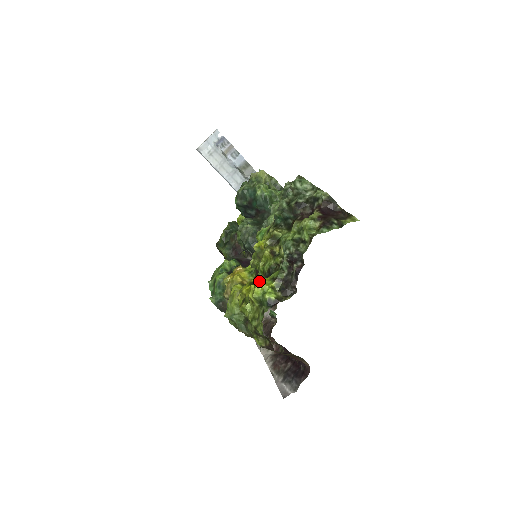
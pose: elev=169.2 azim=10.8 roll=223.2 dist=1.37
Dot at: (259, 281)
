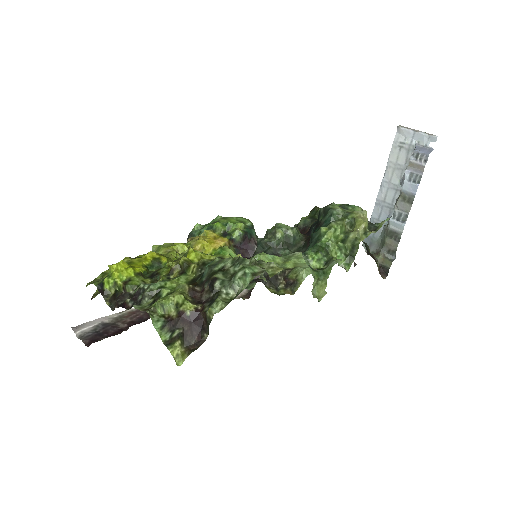
Dot at: (142, 267)
